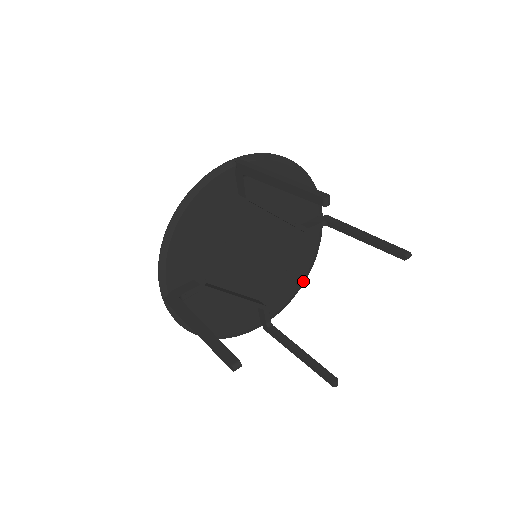
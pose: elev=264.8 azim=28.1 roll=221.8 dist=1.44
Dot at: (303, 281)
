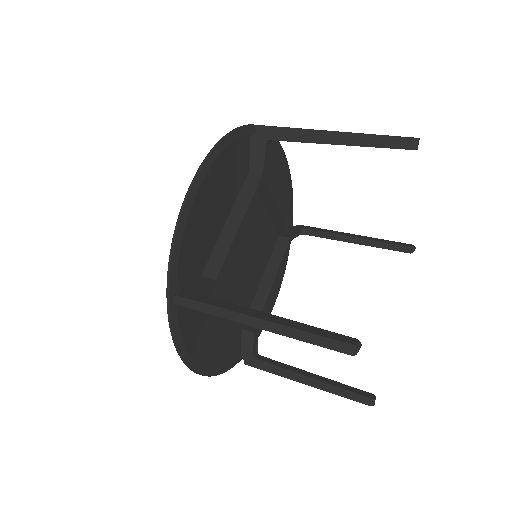
Dot at: (273, 305)
